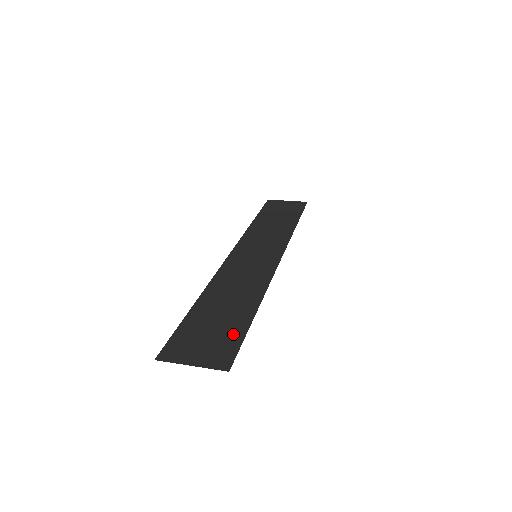
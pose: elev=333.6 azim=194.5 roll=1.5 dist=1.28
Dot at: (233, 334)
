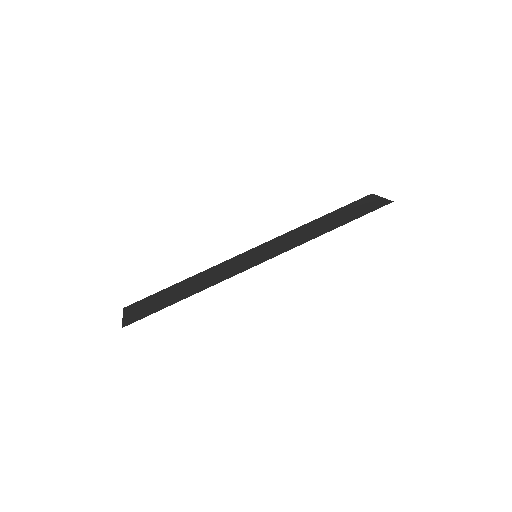
Dot at: (155, 309)
